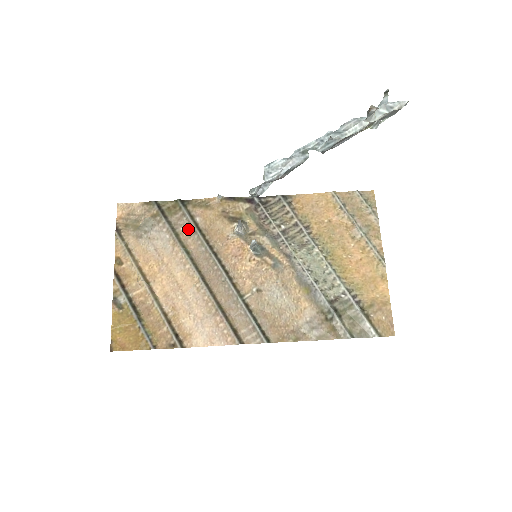
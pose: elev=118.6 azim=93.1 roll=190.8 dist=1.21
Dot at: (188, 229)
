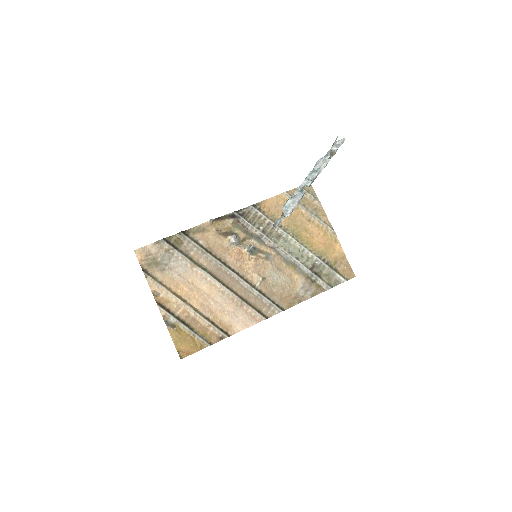
Dot at: (197, 252)
